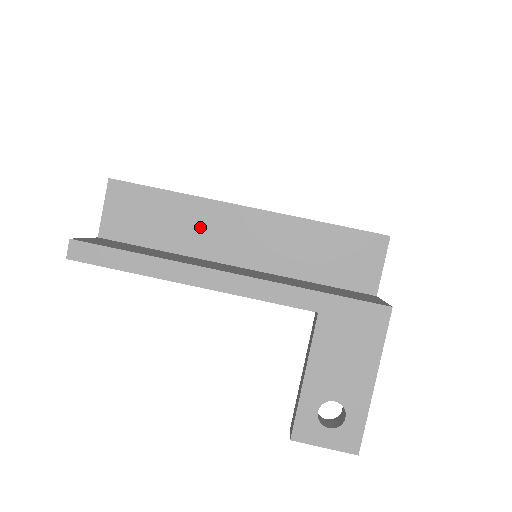
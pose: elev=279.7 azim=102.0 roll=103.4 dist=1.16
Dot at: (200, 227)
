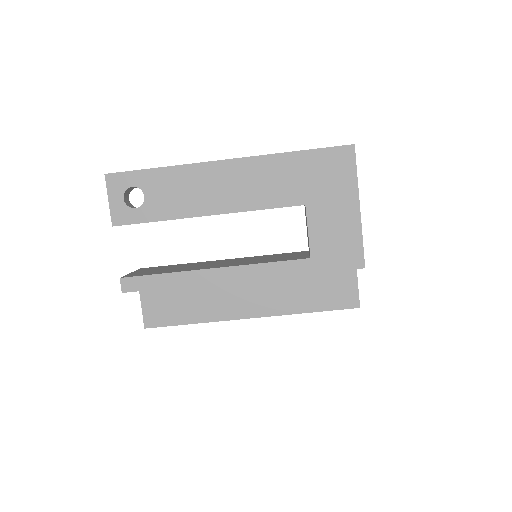
Dot at: occluded
